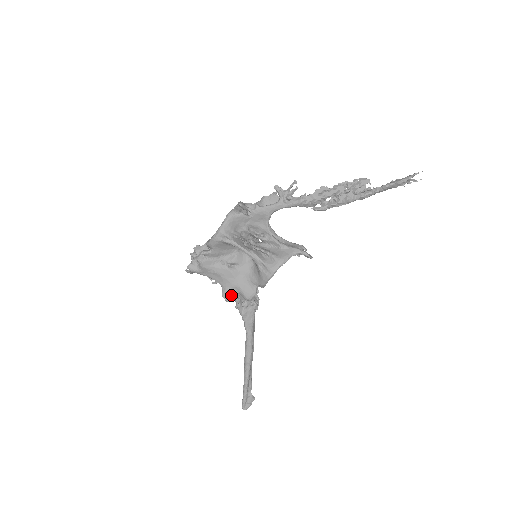
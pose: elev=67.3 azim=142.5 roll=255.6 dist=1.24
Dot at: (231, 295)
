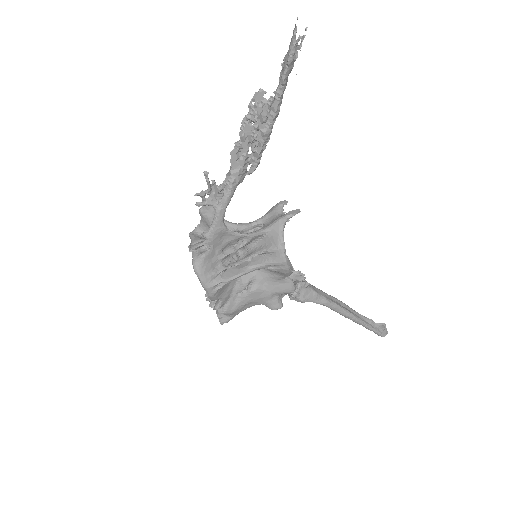
Dot at: (277, 302)
